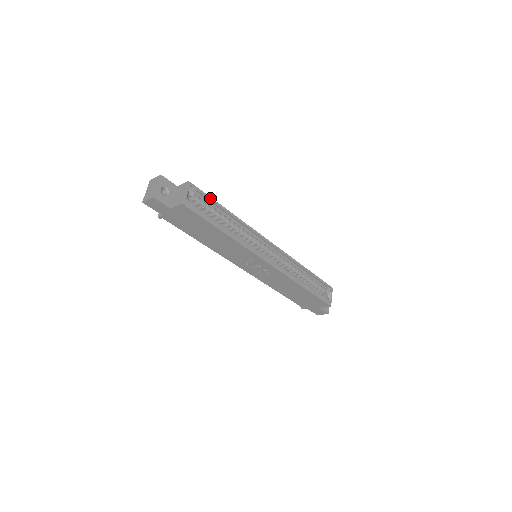
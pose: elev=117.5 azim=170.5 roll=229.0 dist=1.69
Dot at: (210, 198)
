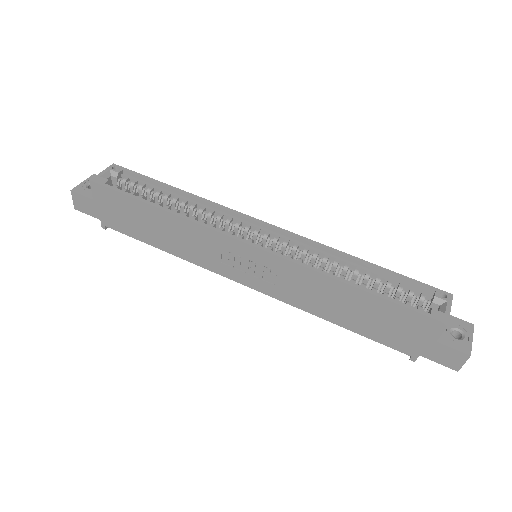
Dot at: (145, 177)
